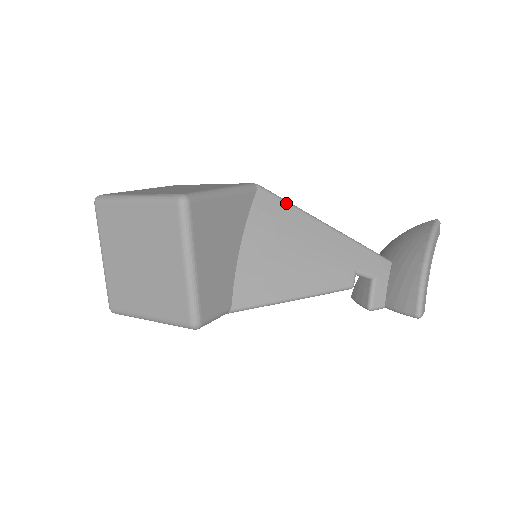
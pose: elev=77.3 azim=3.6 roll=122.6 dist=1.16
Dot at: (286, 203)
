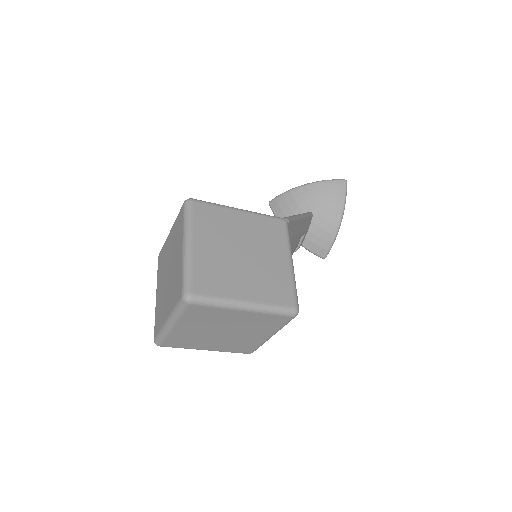
Dot at: (294, 221)
